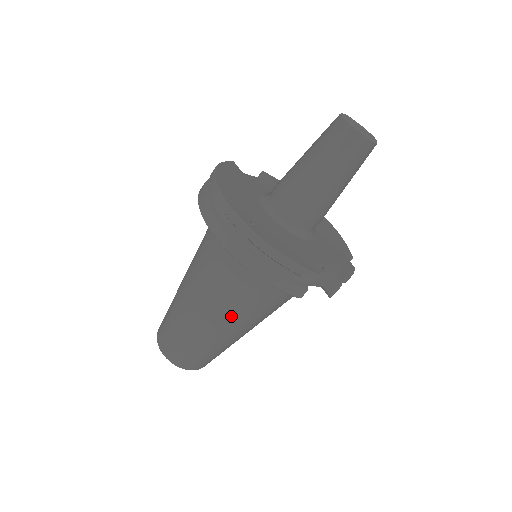
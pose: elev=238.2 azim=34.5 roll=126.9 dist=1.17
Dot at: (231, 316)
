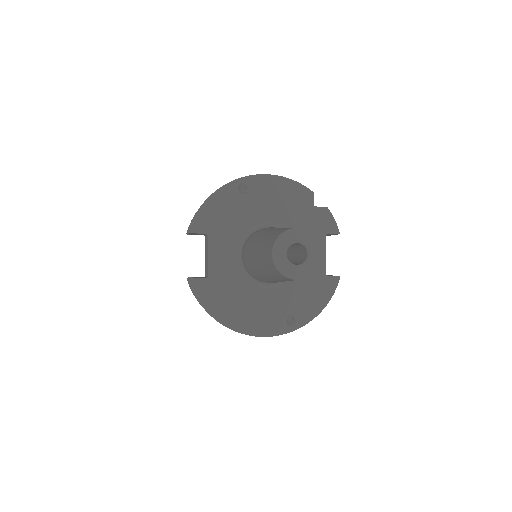
Dot at: occluded
